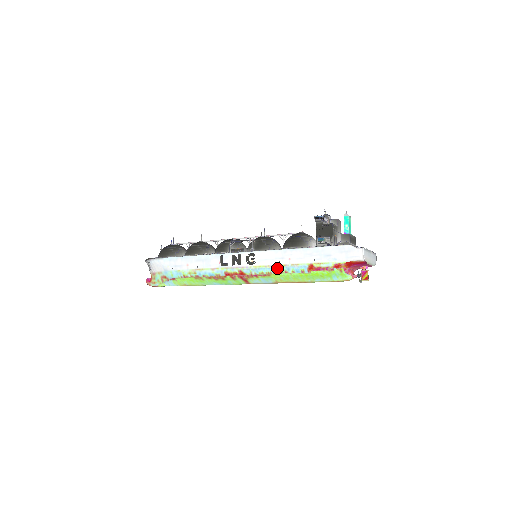
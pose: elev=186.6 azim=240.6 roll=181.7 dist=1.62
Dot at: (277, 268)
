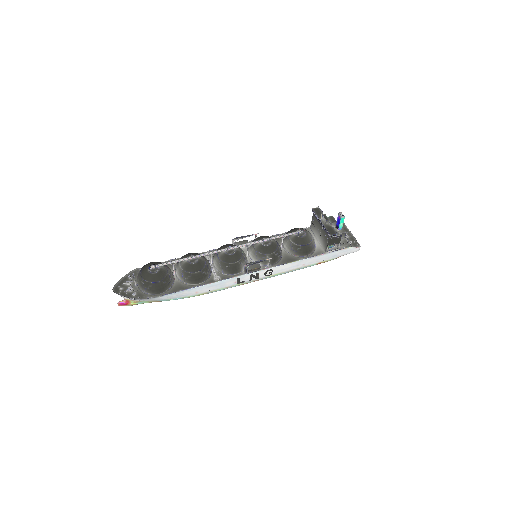
Dot at: (291, 271)
